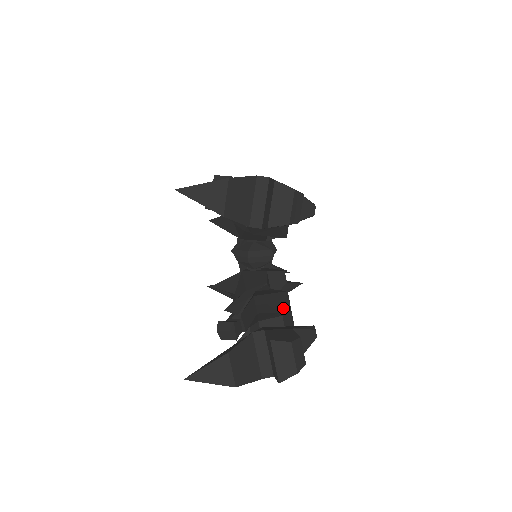
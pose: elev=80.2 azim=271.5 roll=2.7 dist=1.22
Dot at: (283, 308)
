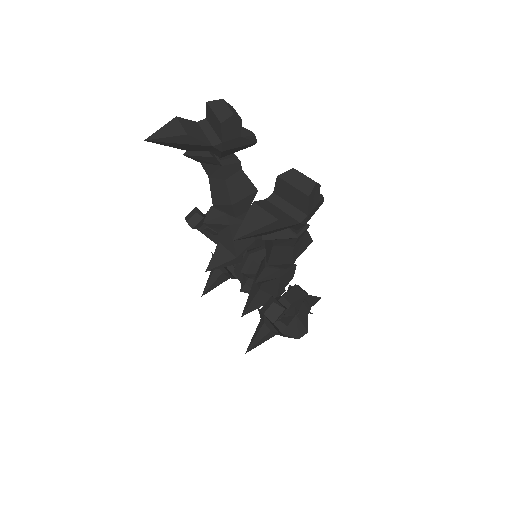
Dot at: occluded
